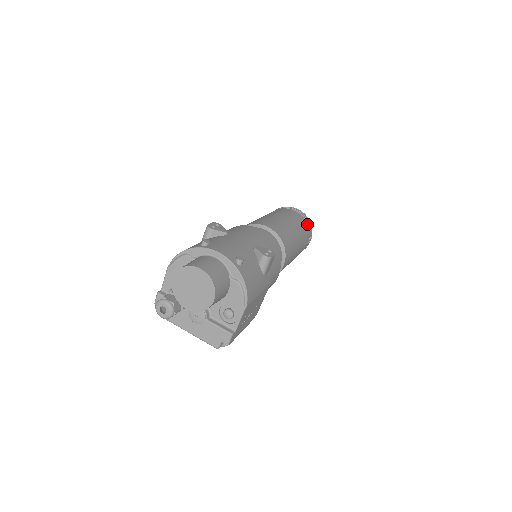
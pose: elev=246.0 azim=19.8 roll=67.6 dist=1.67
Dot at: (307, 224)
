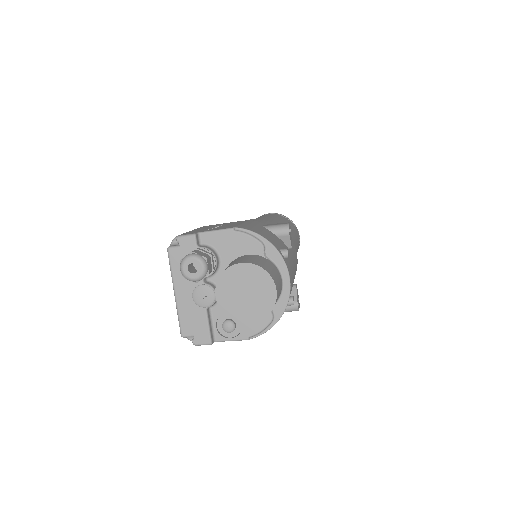
Dot at: occluded
